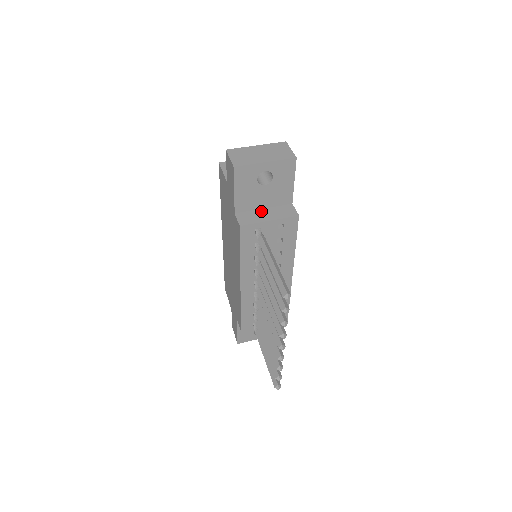
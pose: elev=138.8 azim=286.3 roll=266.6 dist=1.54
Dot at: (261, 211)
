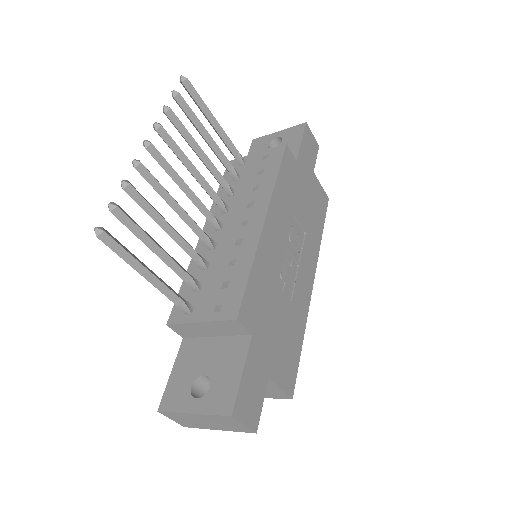
Dot at: occluded
